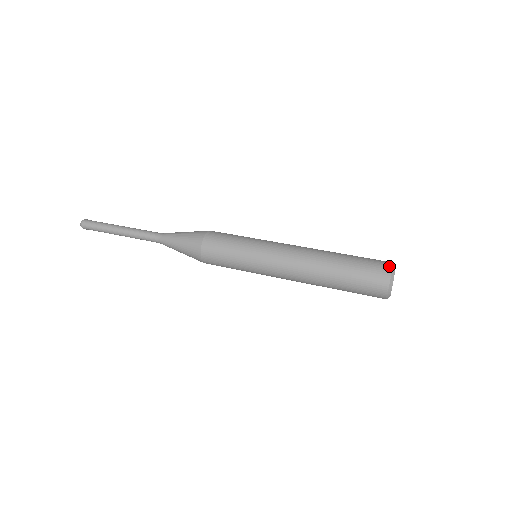
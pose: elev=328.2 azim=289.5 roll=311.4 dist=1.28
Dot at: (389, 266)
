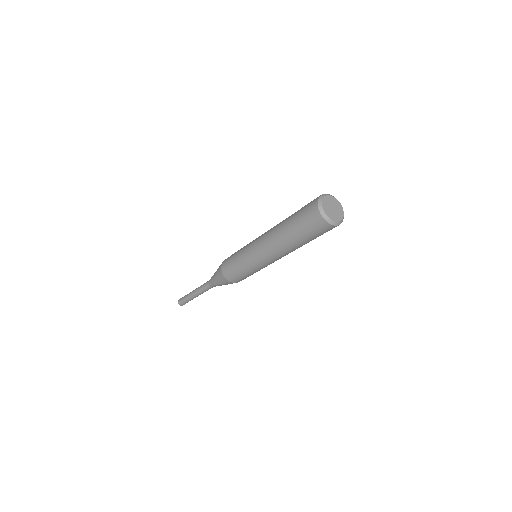
Dot at: occluded
